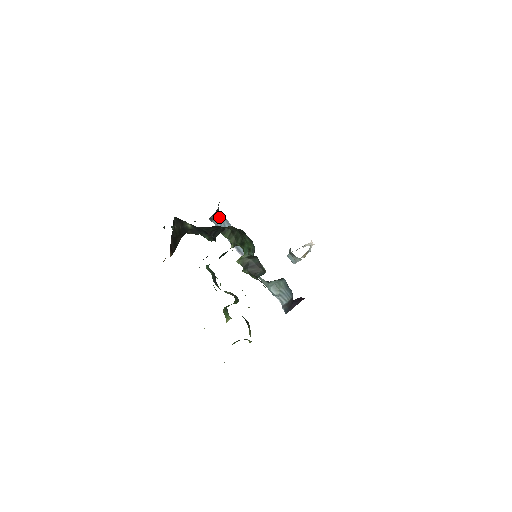
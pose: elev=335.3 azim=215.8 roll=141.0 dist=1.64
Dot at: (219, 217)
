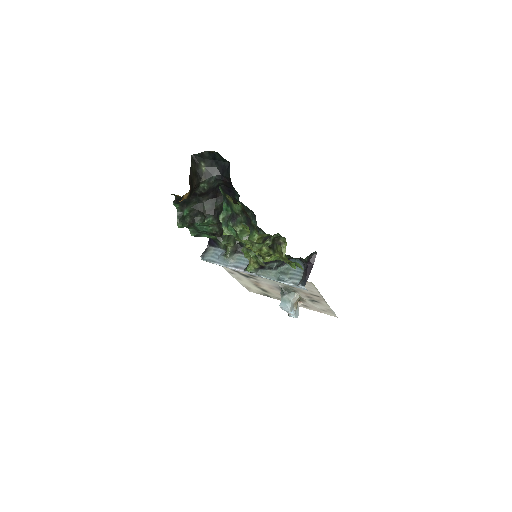
Dot at: (210, 251)
